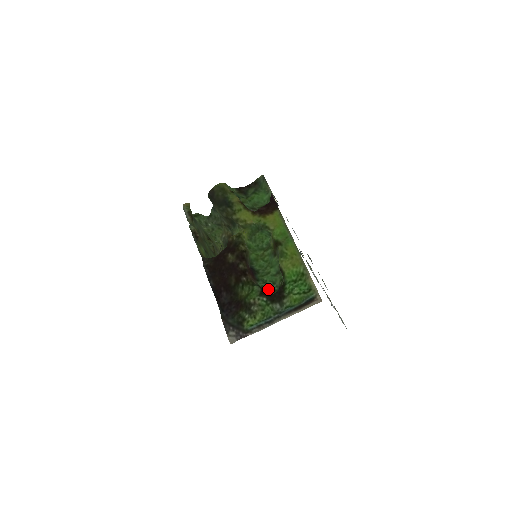
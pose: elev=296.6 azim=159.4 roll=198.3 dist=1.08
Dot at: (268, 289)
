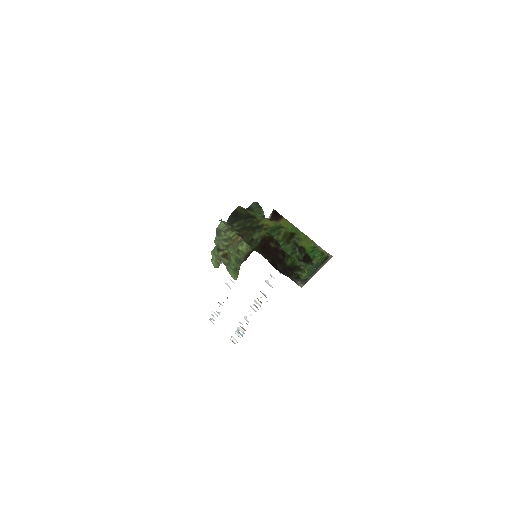
Dot at: occluded
